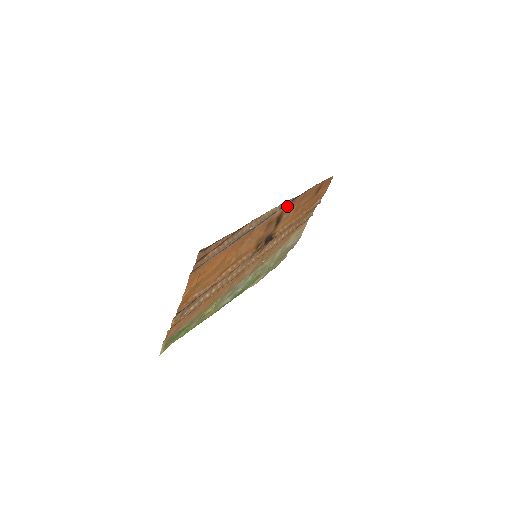
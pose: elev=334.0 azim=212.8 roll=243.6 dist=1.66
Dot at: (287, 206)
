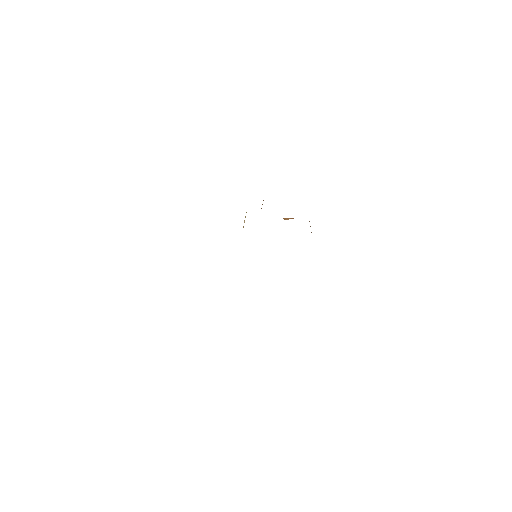
Dot at: occluded
